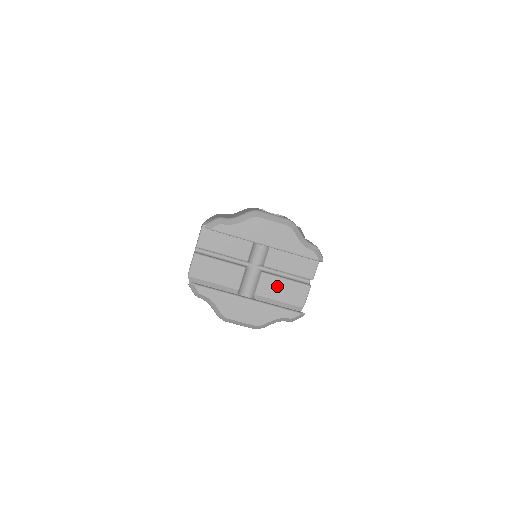
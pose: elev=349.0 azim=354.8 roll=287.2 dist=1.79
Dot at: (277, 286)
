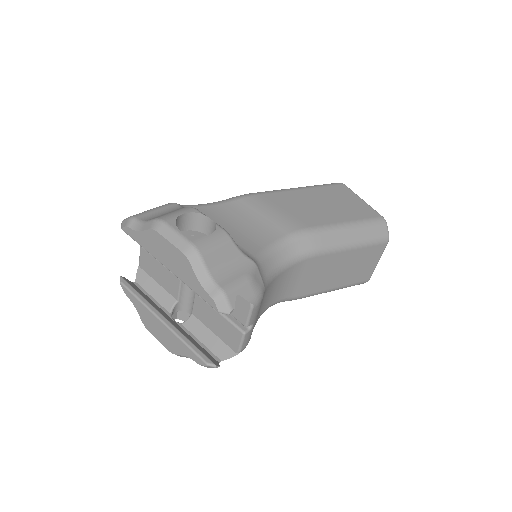
Dot at: (210, 315)
